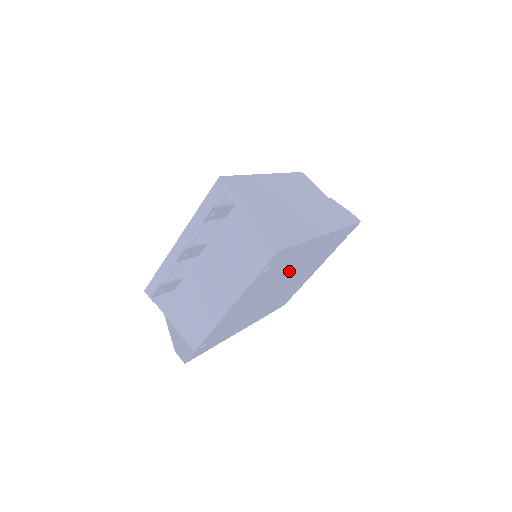
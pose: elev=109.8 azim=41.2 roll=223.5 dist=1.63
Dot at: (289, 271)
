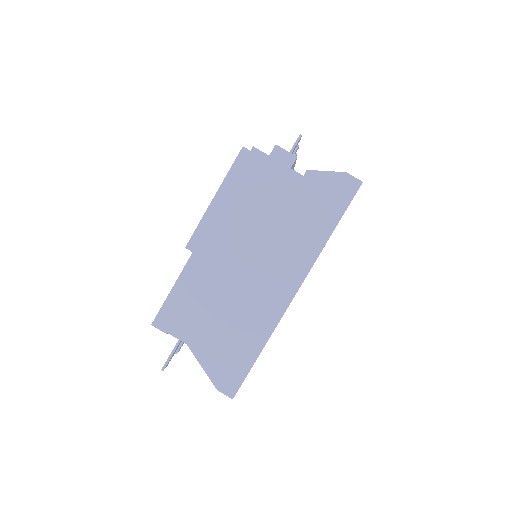
Dot at: occluded
